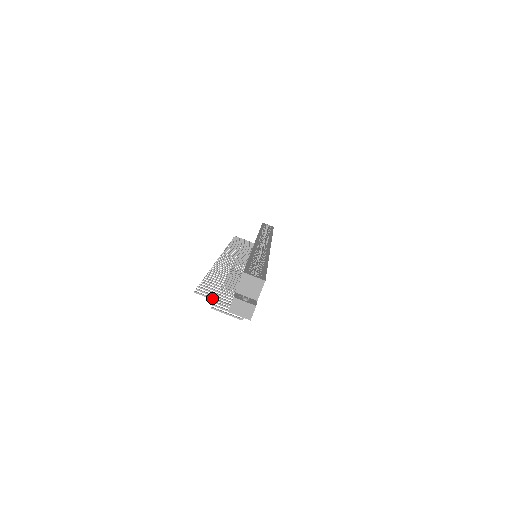
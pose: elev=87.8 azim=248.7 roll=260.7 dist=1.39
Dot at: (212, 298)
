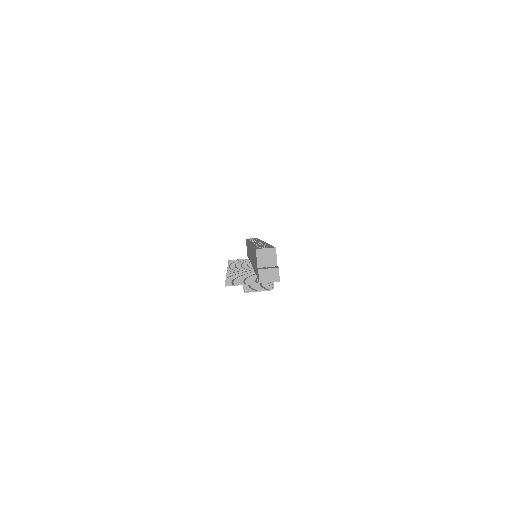
Dot at: (241, 284)
